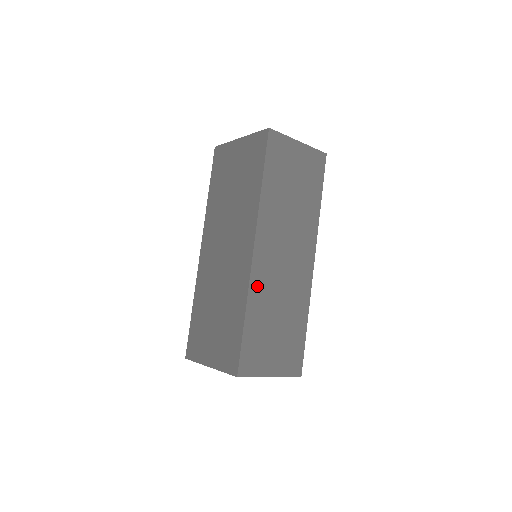
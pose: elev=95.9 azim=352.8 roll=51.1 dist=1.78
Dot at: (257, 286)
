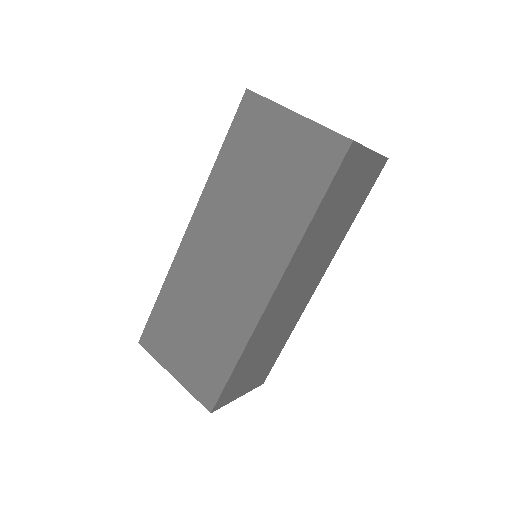
Dot at: (261, 327)
